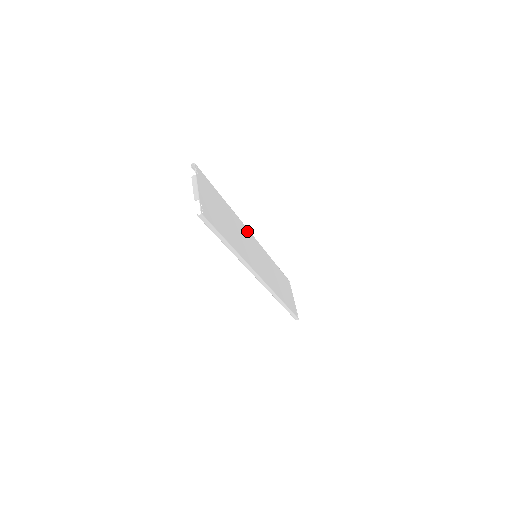
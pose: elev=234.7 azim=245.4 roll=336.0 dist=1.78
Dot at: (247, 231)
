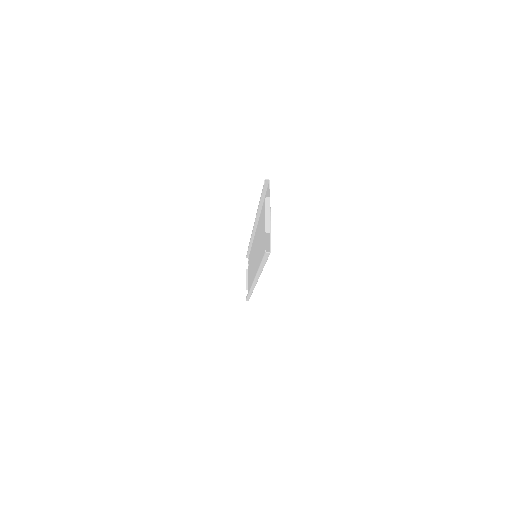
Dot at: occluded
